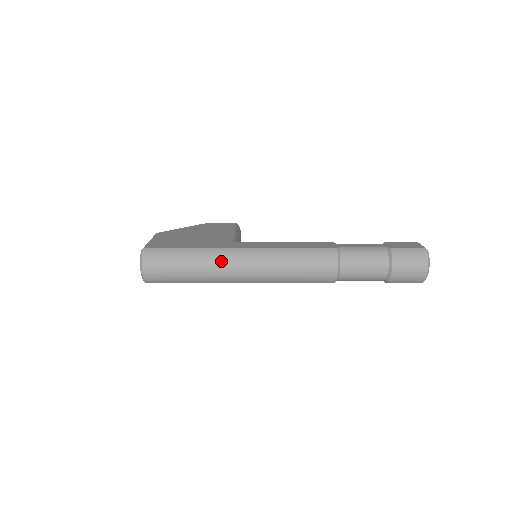
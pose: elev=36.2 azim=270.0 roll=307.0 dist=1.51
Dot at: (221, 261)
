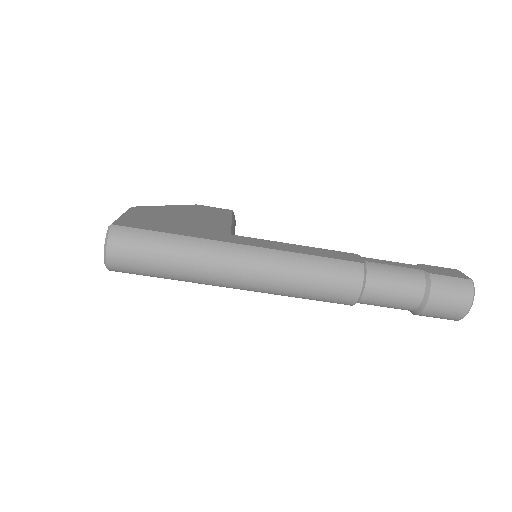
Dot at: (214, 257)
